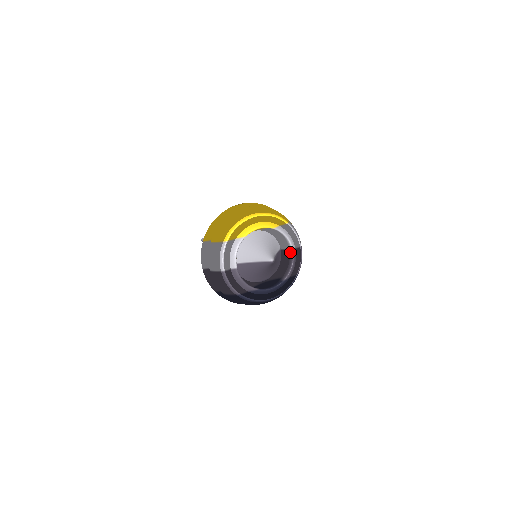
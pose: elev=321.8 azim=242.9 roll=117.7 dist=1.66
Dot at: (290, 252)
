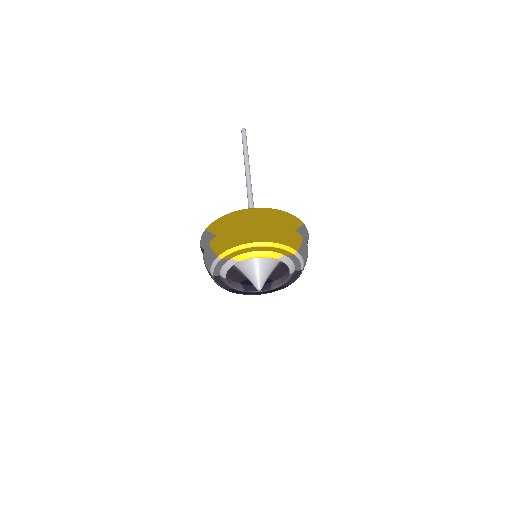
Dot at: occluded
